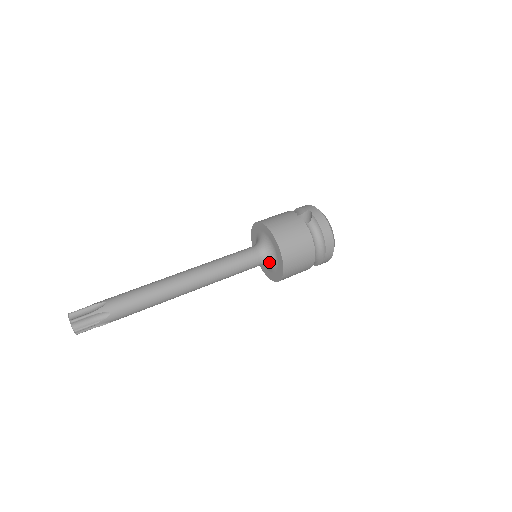
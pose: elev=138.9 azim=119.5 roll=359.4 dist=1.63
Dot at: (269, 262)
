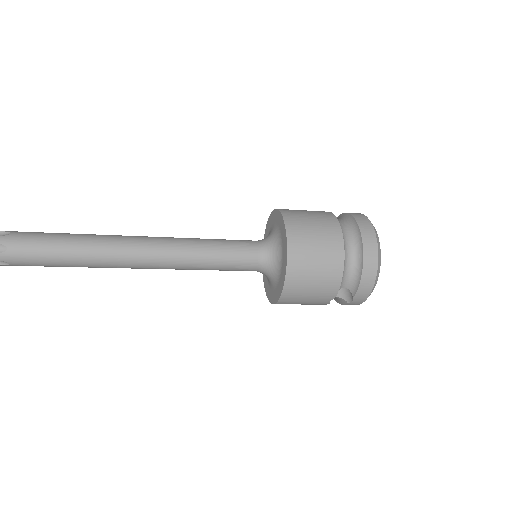
Dot at: (272, 249)
